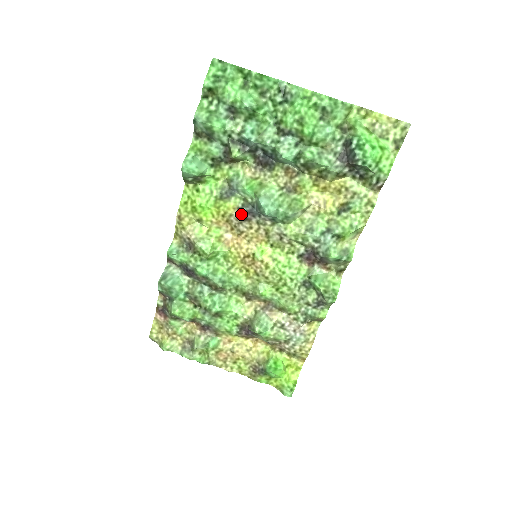
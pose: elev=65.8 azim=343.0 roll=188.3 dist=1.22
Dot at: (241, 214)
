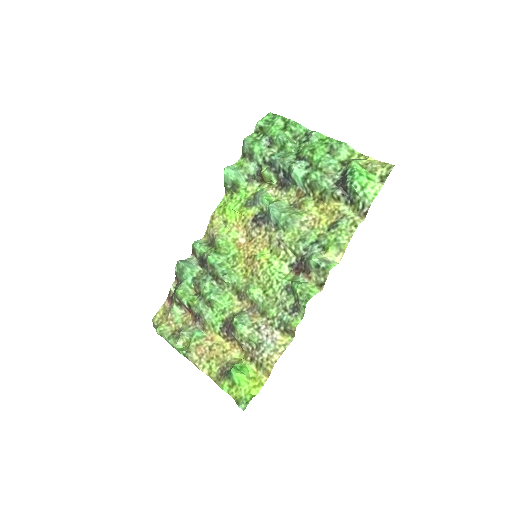
Dot at: (256, 220)
